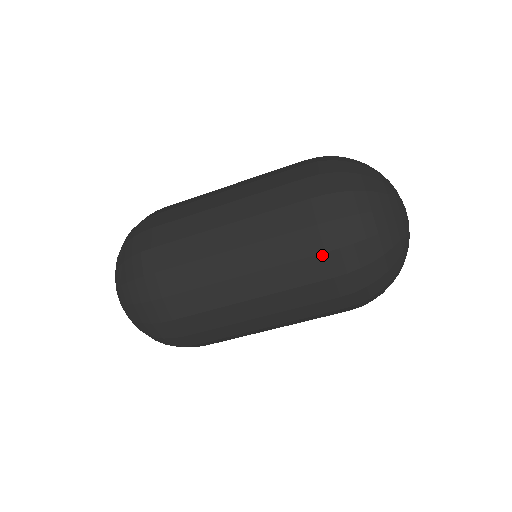
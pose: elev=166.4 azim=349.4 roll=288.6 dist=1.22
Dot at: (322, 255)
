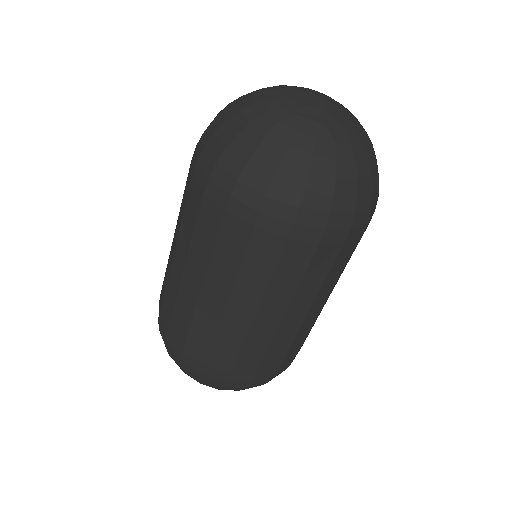
Dot at: (255, 232)
